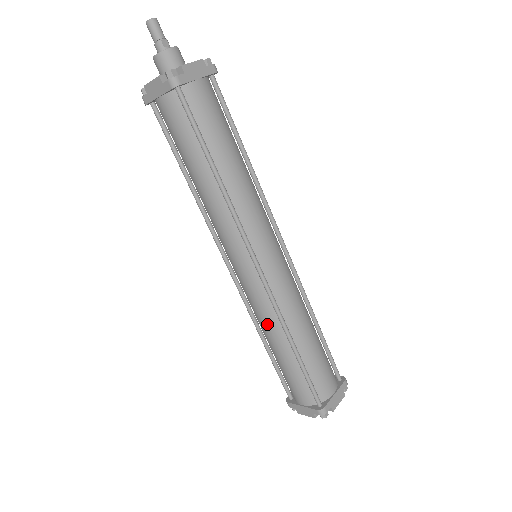
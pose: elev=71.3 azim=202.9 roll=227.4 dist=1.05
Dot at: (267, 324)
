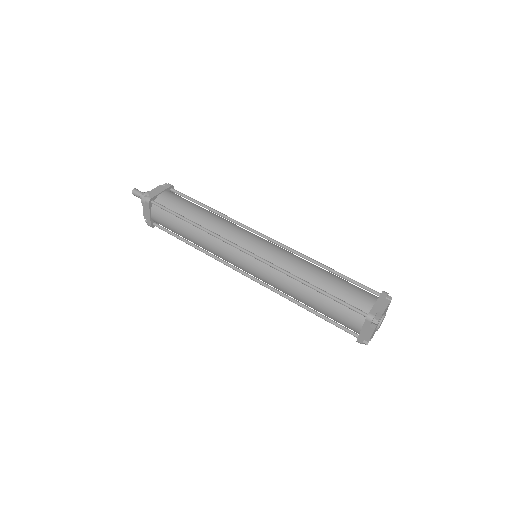
Dot at: (287, 287)
